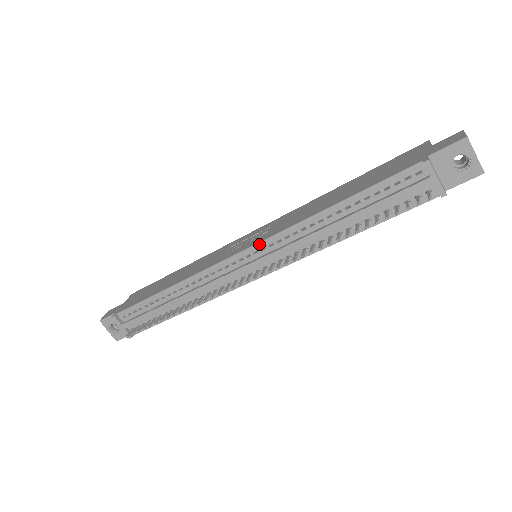
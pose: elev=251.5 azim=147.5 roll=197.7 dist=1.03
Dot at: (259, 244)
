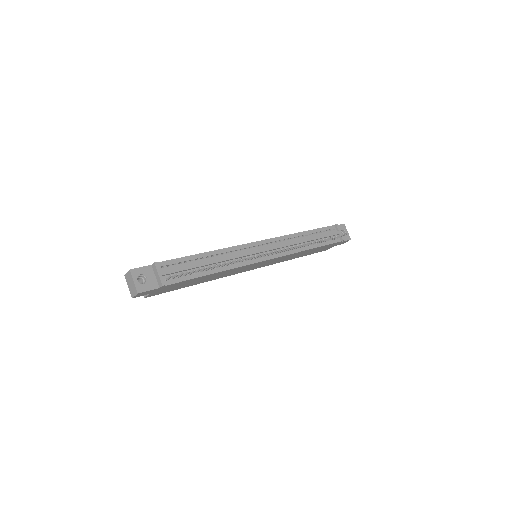
Dot at: (270, 239)
